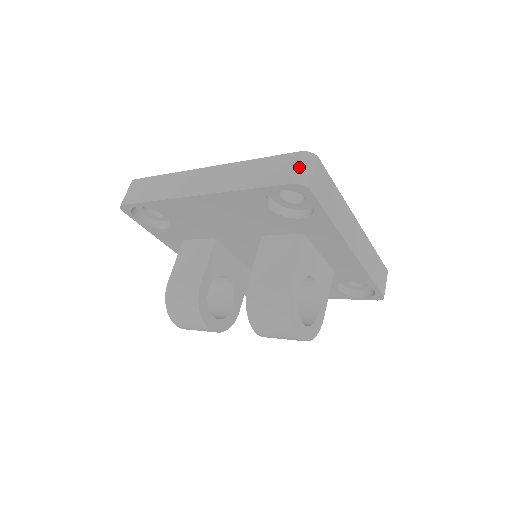
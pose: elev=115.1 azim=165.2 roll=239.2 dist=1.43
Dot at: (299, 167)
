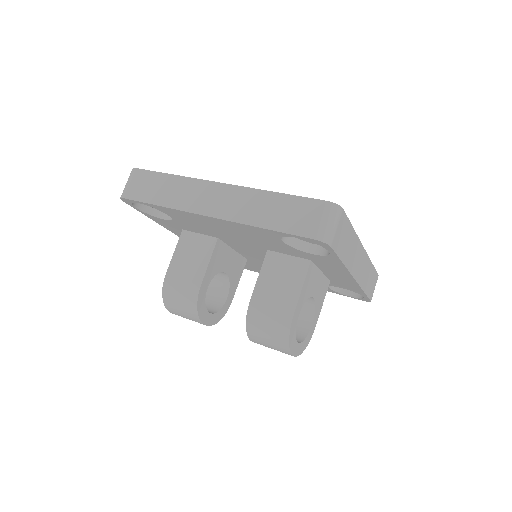
Dot at: (323, 221)
